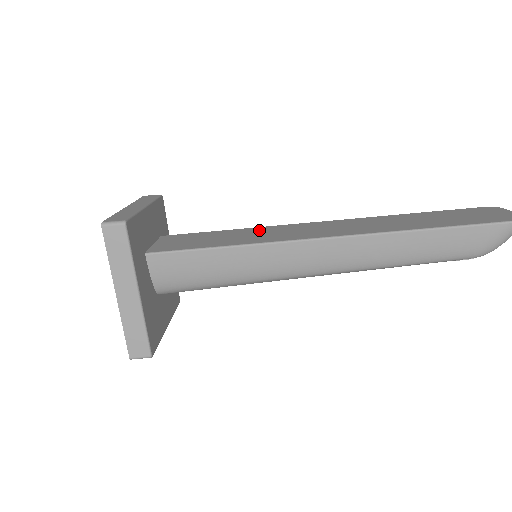
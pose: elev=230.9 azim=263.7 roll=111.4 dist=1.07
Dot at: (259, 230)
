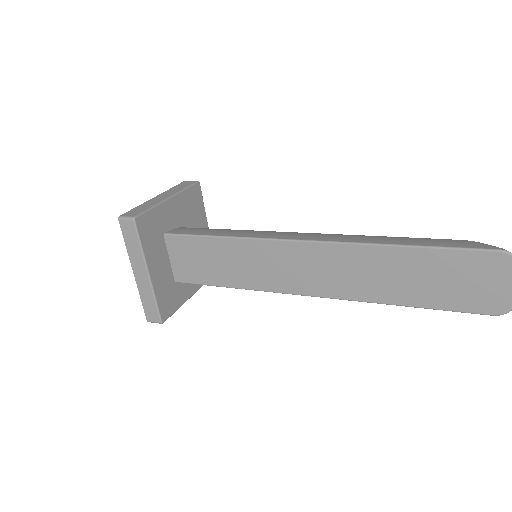
Dot at: (249, 252)
